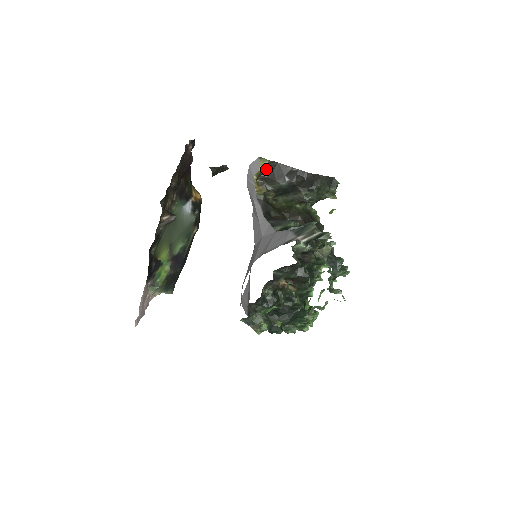
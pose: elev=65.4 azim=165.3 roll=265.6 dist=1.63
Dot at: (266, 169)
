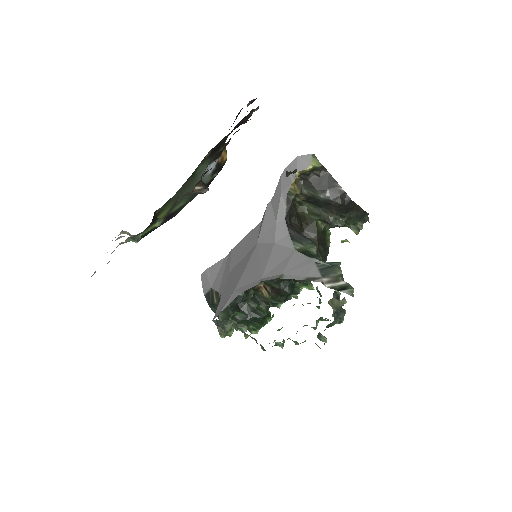
Dot at: (313, 171)
